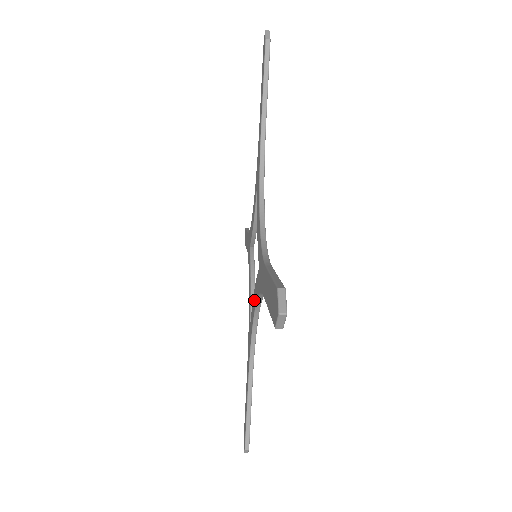
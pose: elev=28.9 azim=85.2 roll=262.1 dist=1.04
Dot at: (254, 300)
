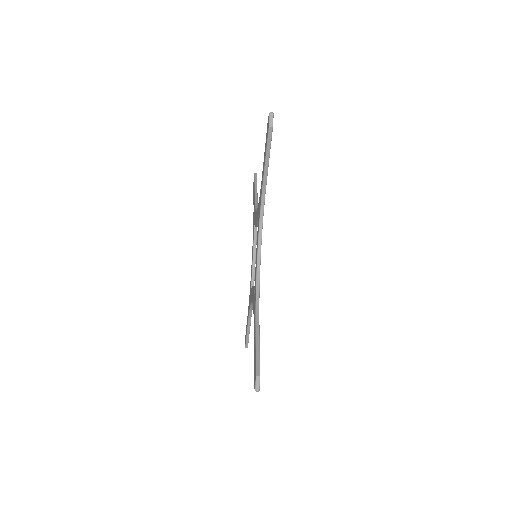
Dot at: (252, 295)
